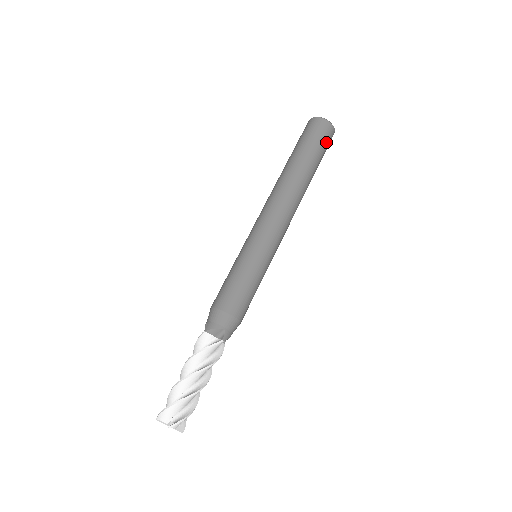
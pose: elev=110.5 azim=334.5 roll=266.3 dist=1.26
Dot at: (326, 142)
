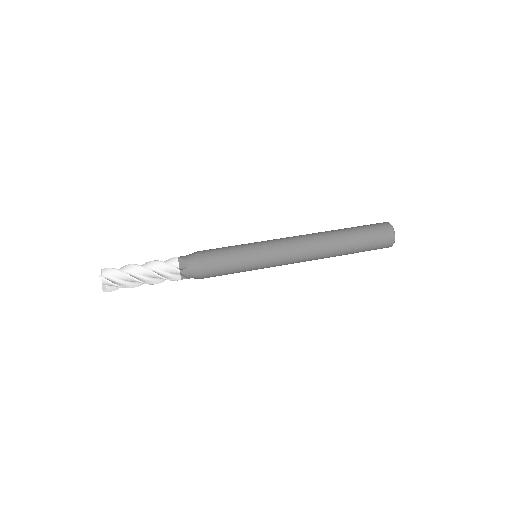
Dot at: (378, 241)
